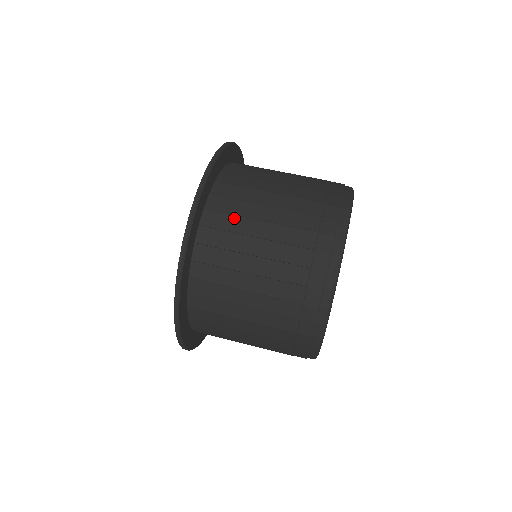
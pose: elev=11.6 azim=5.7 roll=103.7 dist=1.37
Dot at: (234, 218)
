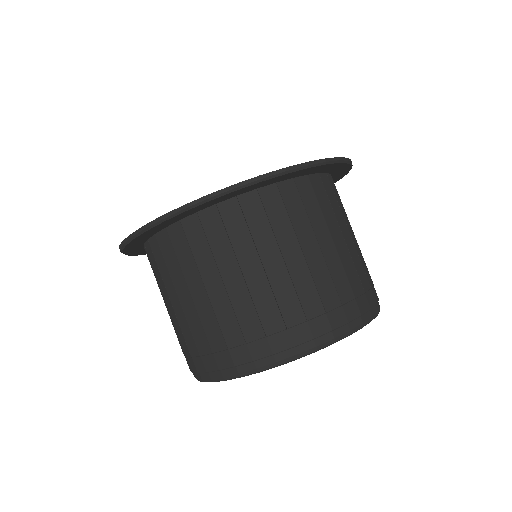
Dot at: (330, 207)
